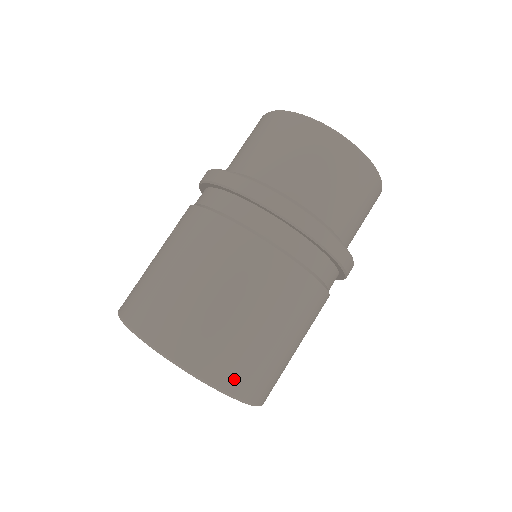
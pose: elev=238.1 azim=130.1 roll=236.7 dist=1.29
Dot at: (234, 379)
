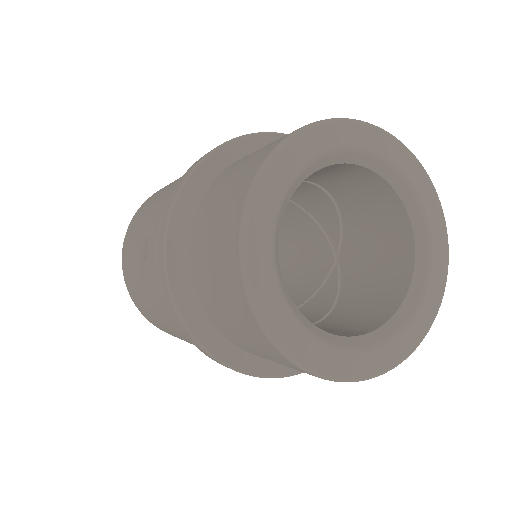
Dot at: occluded
